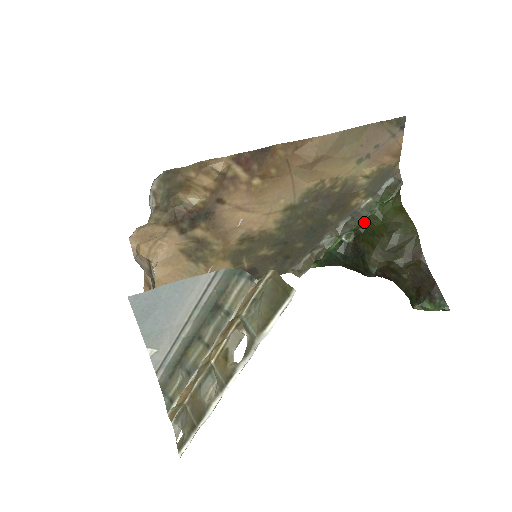
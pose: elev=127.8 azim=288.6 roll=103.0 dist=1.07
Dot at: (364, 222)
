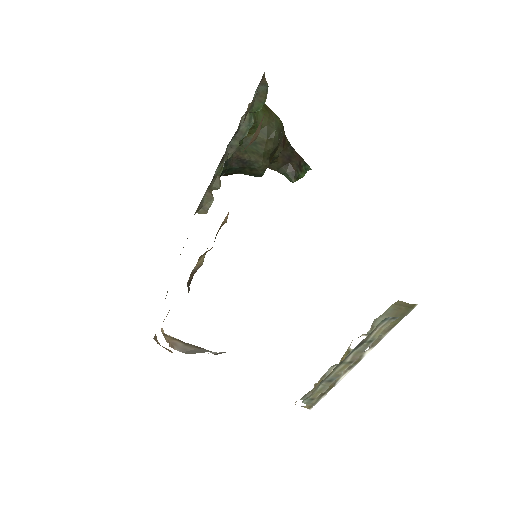
Dot at: (245, 136)
